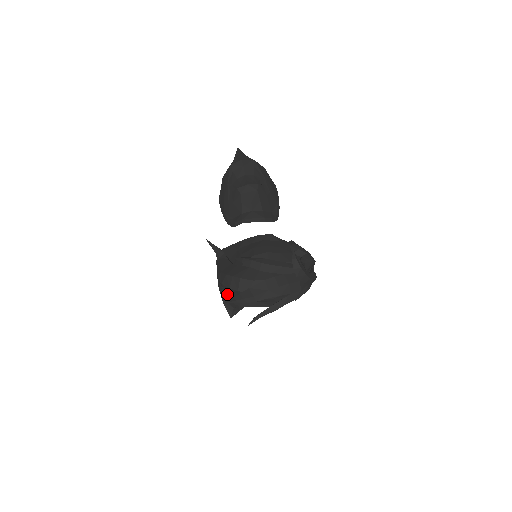
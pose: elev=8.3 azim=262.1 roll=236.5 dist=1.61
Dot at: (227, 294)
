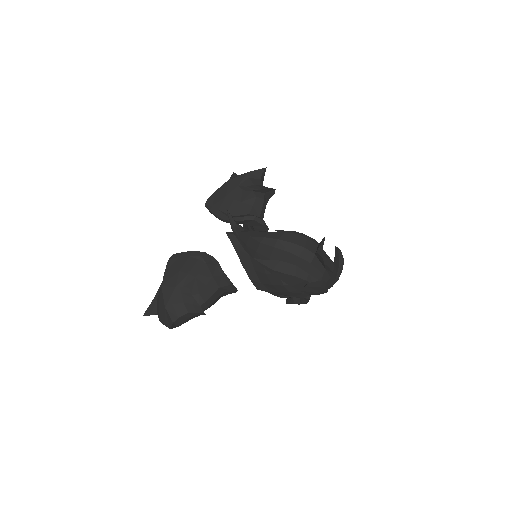
Dot at: (261, 260)
